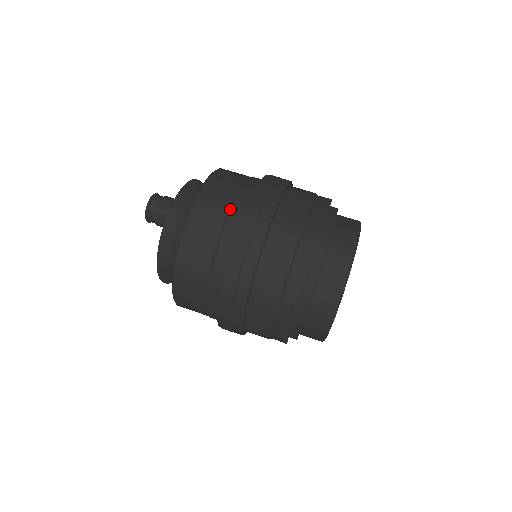
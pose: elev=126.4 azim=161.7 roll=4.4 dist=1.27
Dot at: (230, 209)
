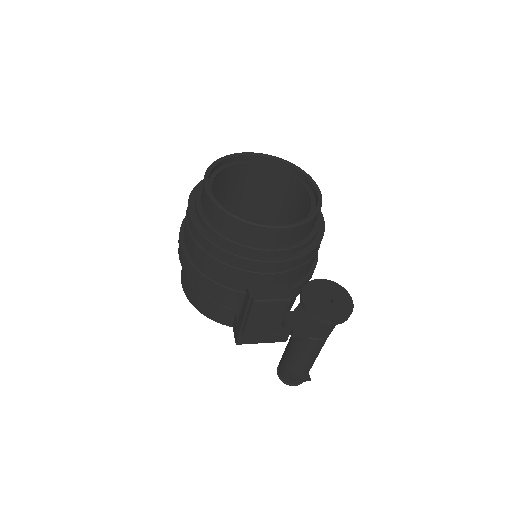
Dot at: occluded
